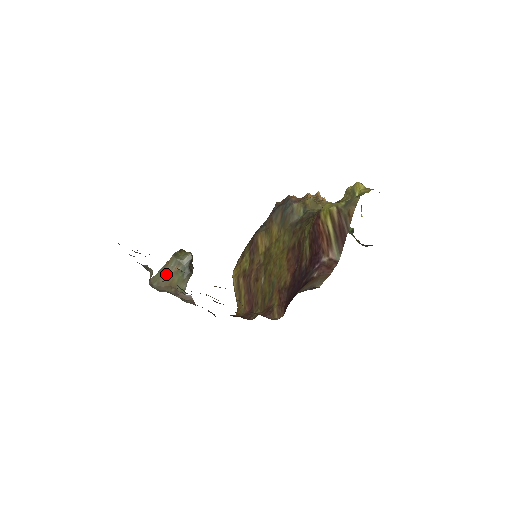
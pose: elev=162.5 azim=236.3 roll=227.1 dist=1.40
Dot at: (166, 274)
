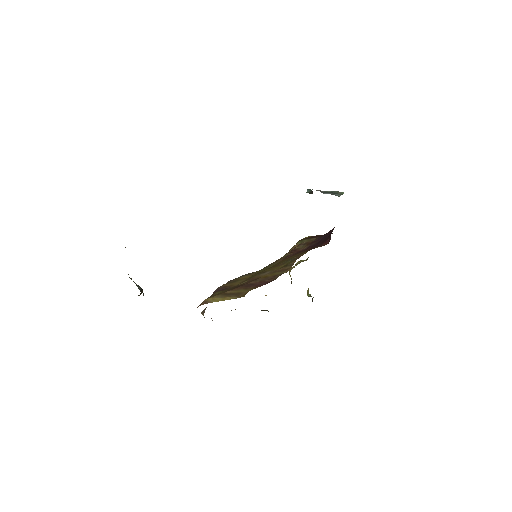
Dot at: occluded
